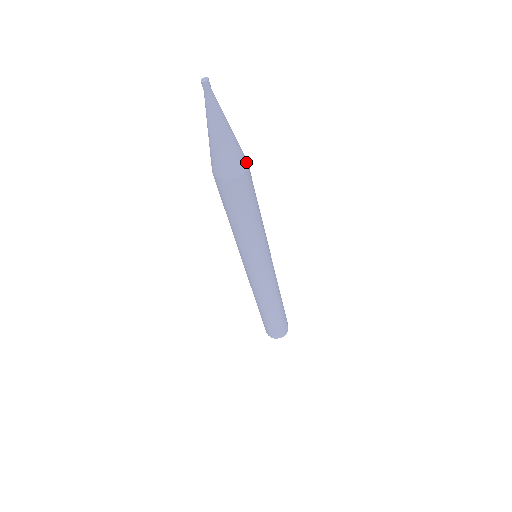
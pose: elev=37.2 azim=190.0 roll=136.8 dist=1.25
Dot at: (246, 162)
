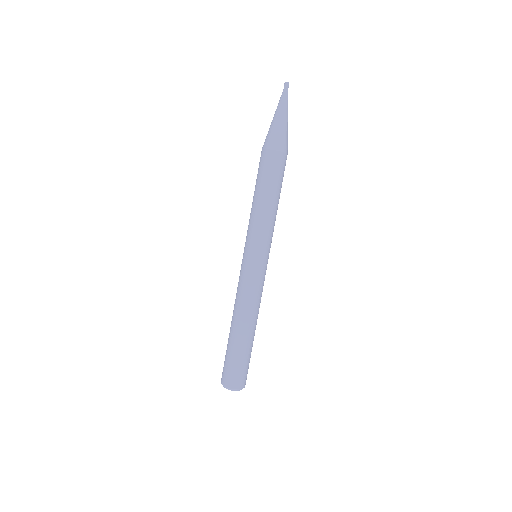
Dot at: (284, 149)
